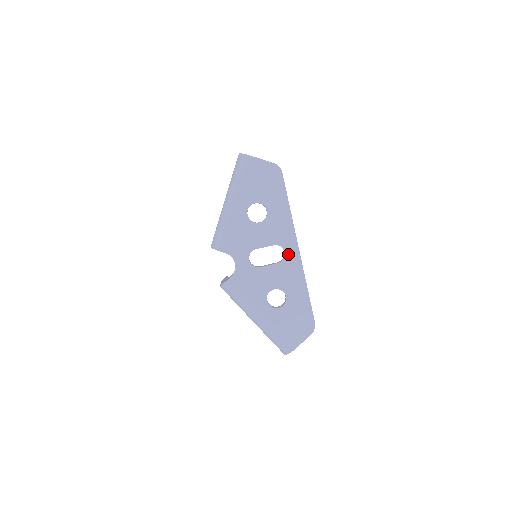
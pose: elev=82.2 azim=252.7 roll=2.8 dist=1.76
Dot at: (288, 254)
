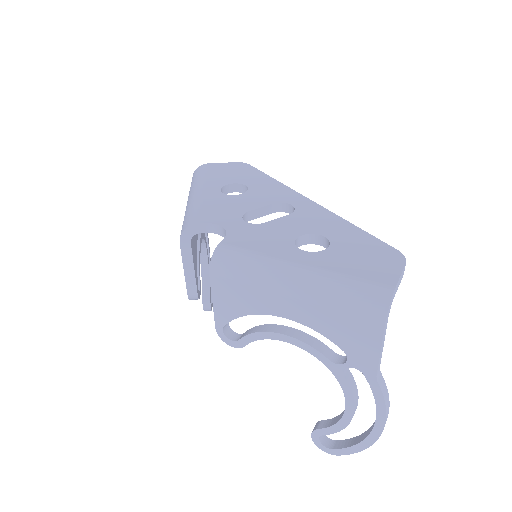
Dot at: (298, 206)
